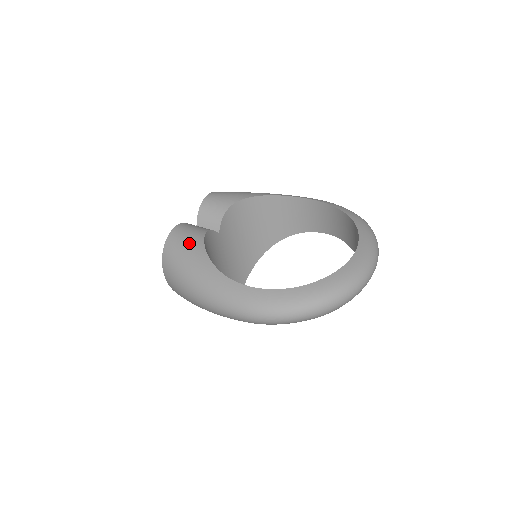
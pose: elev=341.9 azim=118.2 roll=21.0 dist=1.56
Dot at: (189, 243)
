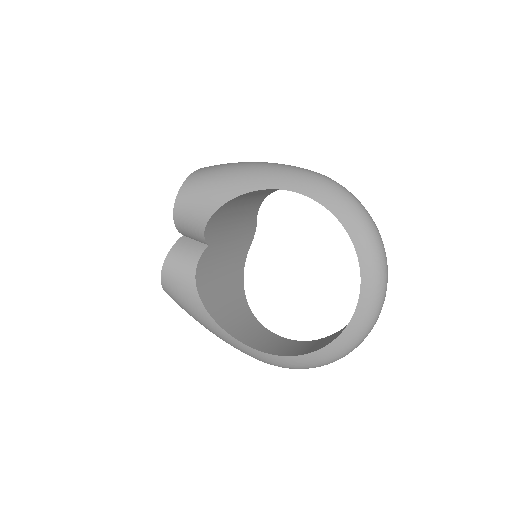
Dot at: (185, 295)
